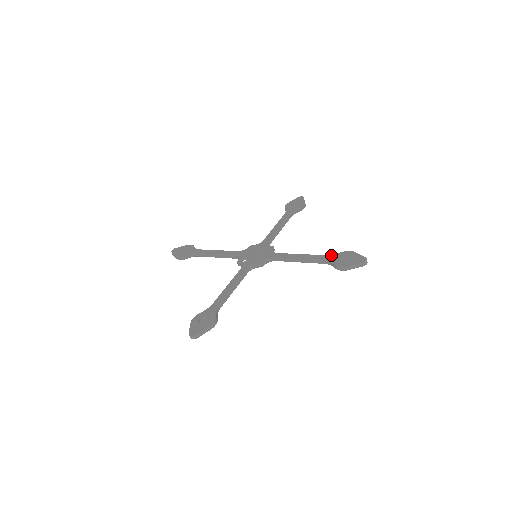
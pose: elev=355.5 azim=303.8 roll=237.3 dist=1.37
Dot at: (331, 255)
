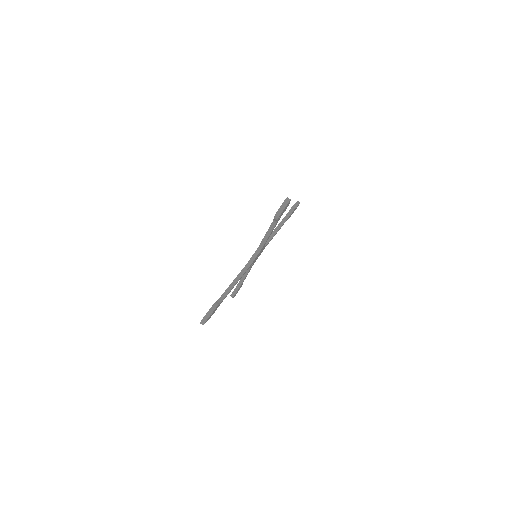
Dot at: occluded
